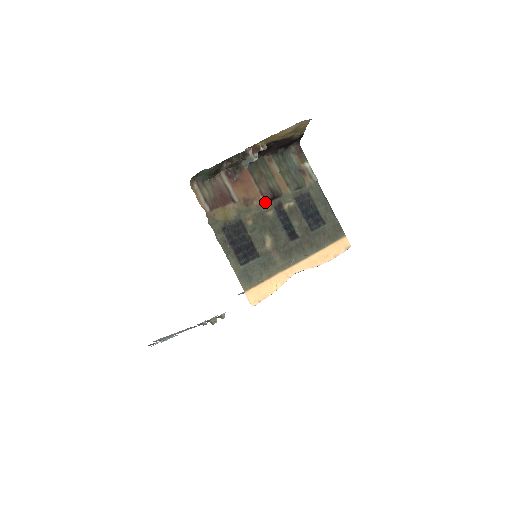
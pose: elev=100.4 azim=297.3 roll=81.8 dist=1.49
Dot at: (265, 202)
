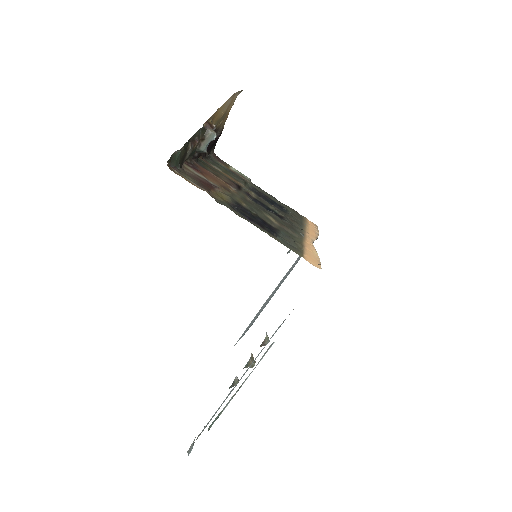
Dot at: (237, 190)
